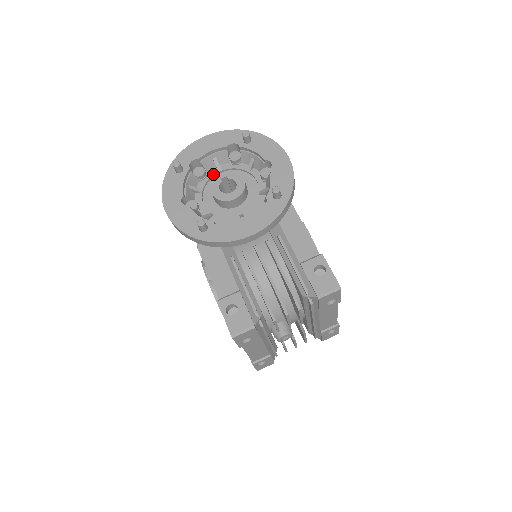
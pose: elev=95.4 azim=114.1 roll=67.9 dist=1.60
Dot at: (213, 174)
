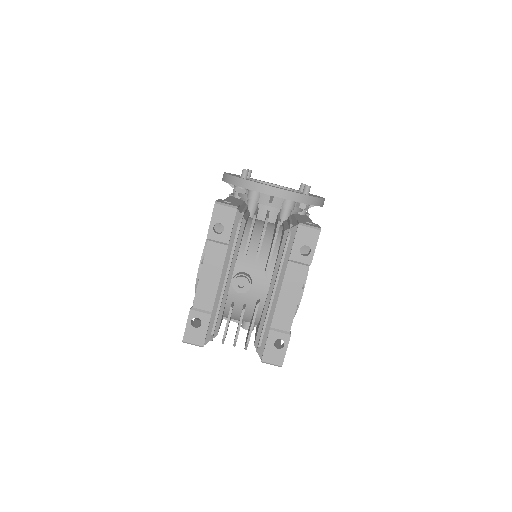
Dot at: occluded
